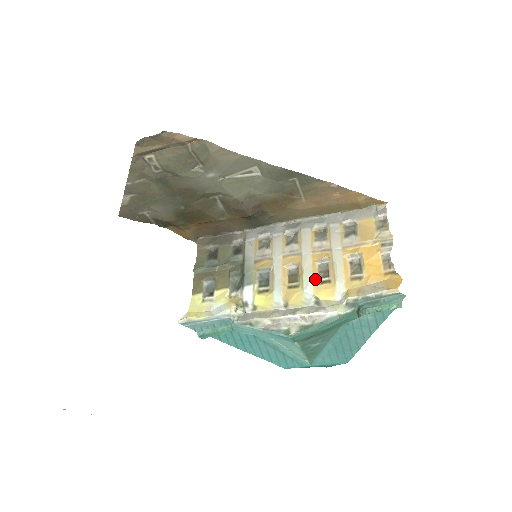
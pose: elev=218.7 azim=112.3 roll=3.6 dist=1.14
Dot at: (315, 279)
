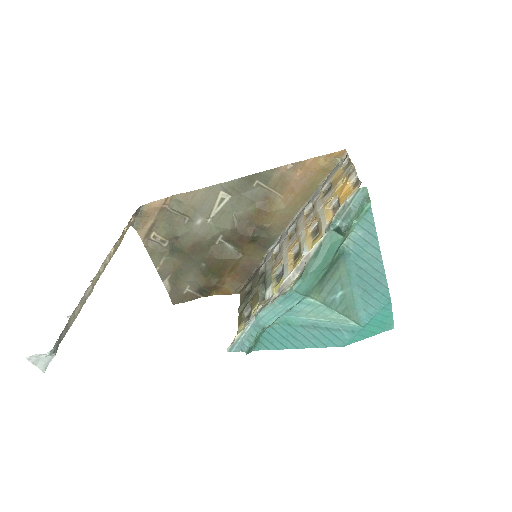
Dot at: (309, 241)
